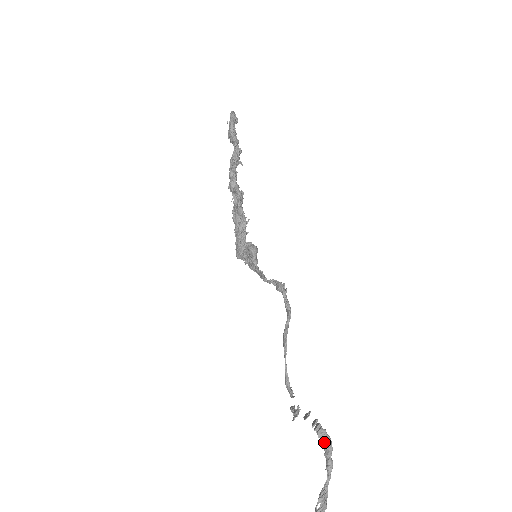
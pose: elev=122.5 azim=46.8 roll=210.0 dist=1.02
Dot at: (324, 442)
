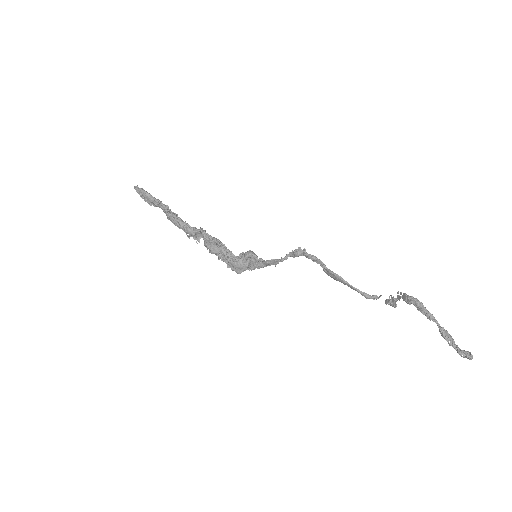
Dot at: (415, 306)
